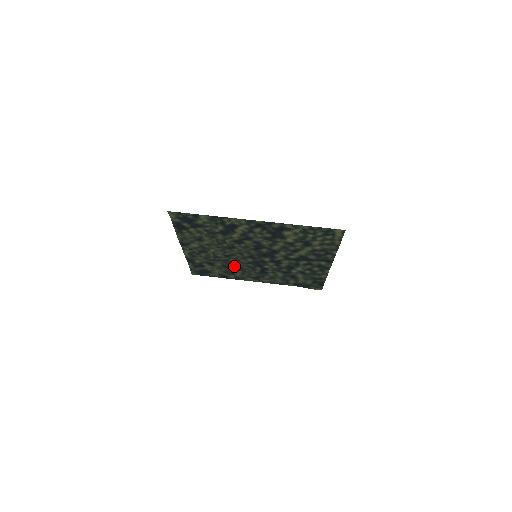
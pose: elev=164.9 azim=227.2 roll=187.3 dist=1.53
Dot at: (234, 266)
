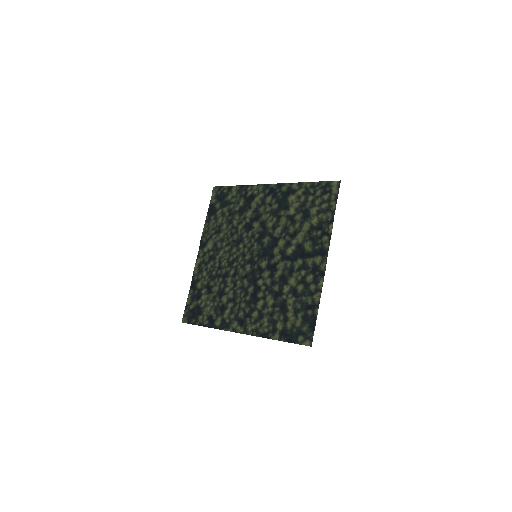
Dot at: (229, 291)
